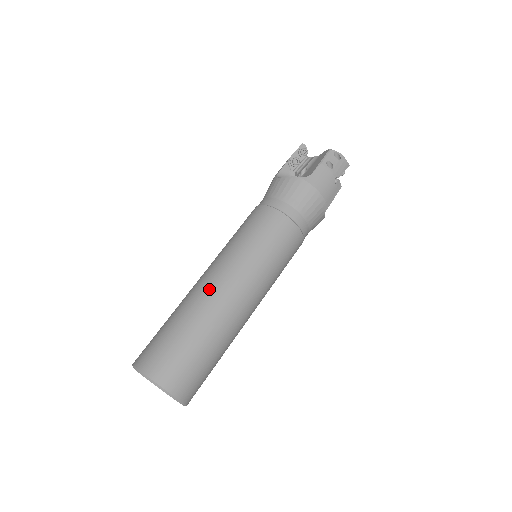
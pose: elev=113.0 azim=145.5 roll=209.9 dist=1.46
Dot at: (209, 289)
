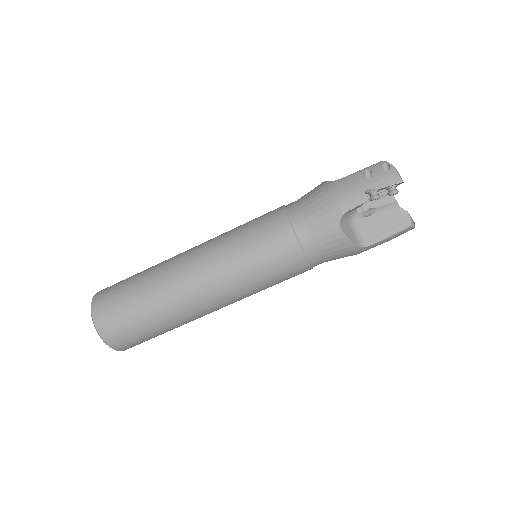
Dot at: (197, 307)
